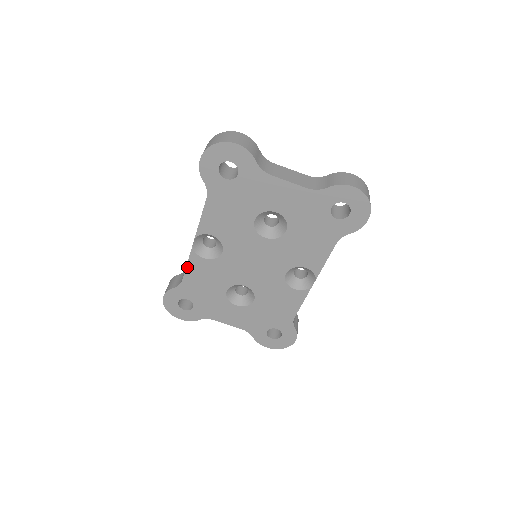
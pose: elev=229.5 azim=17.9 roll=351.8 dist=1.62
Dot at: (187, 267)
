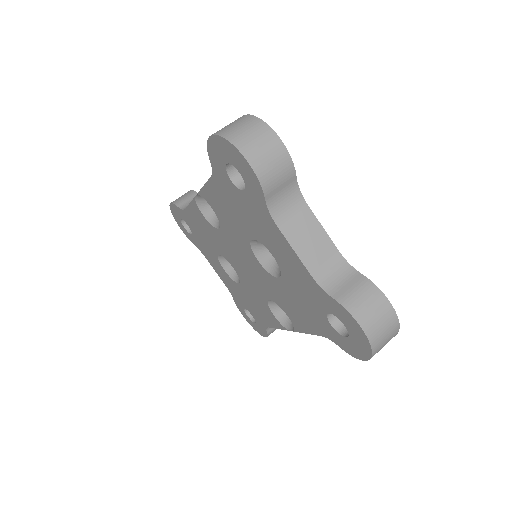
Dot at: (189, 206)
